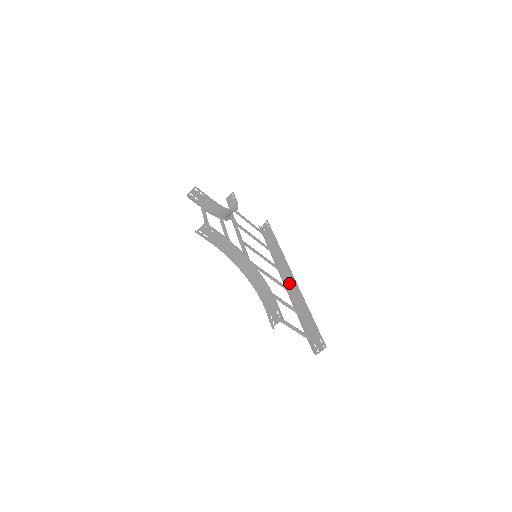
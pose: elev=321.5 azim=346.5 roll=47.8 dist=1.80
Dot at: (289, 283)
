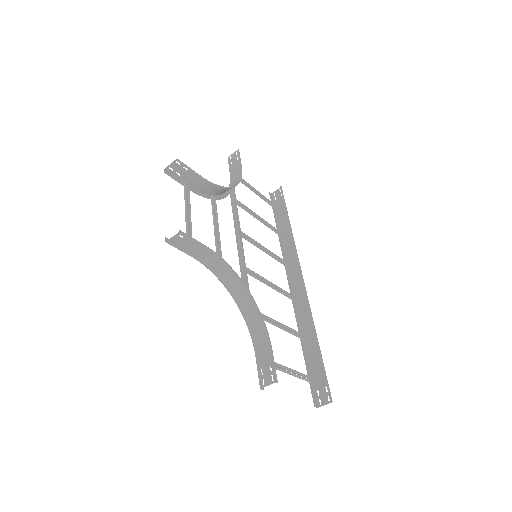
Dot at: (297, 289)
